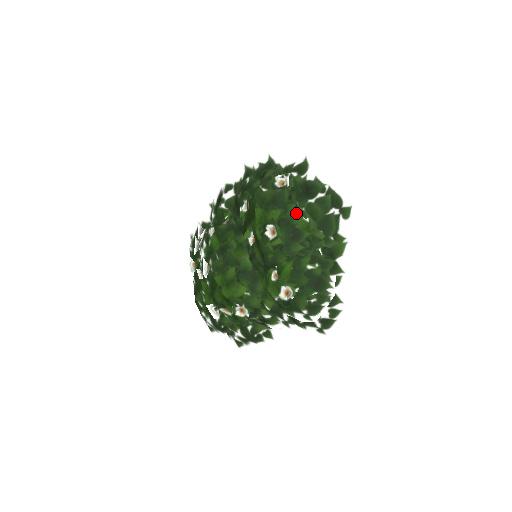
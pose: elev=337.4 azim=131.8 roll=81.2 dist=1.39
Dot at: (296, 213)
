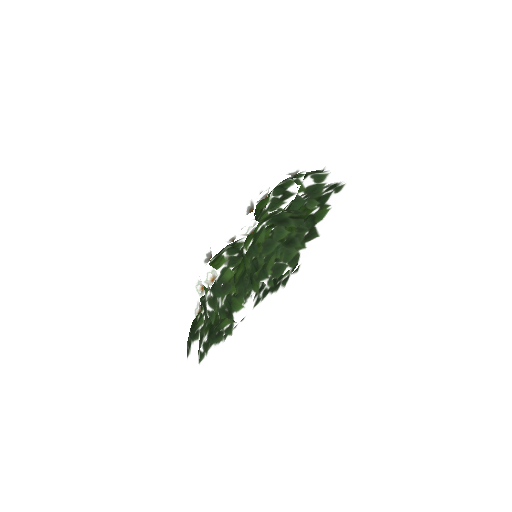
Dot at: (292, 182)
